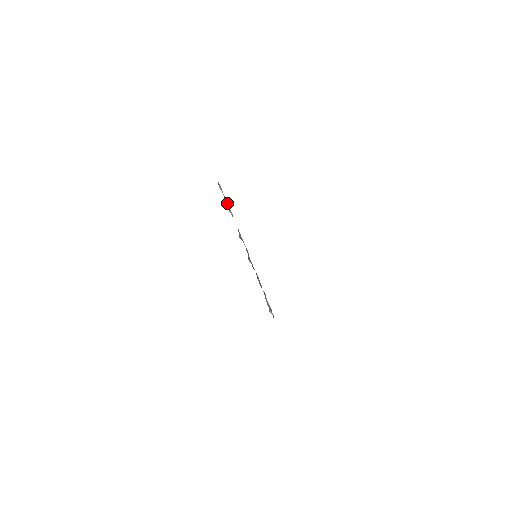
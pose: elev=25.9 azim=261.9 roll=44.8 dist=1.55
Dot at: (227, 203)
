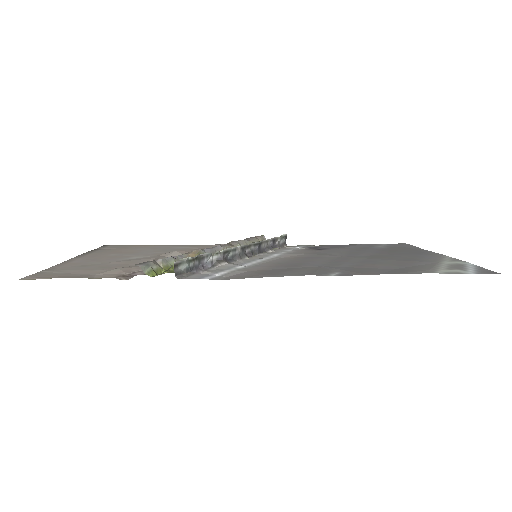
Dot at: (199, 260)
